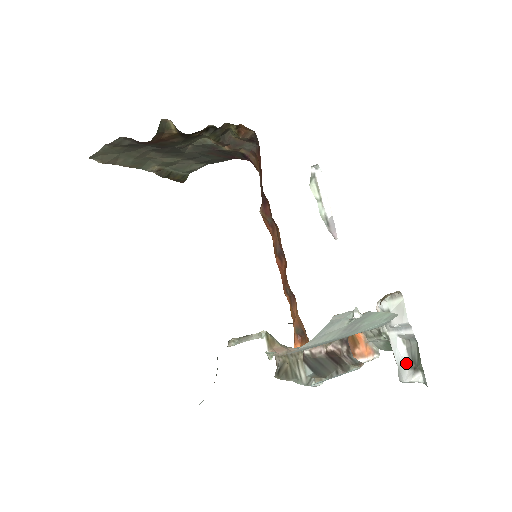
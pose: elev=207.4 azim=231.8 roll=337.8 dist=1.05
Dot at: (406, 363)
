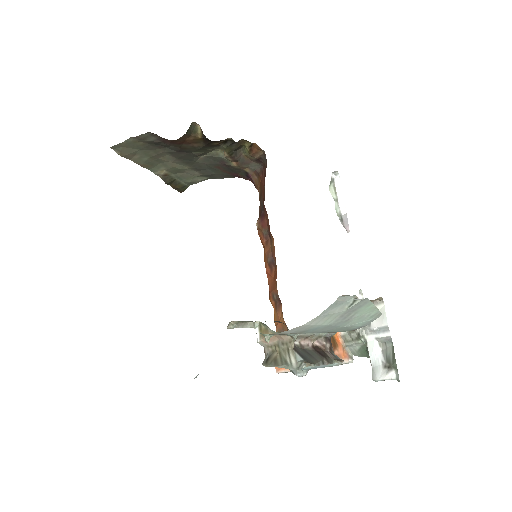
Dot at: (381, 363)
